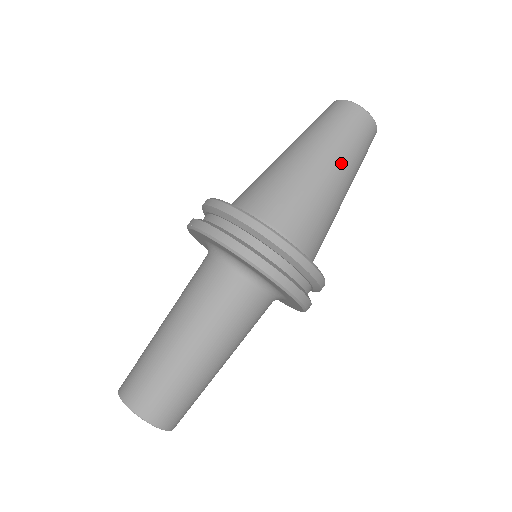
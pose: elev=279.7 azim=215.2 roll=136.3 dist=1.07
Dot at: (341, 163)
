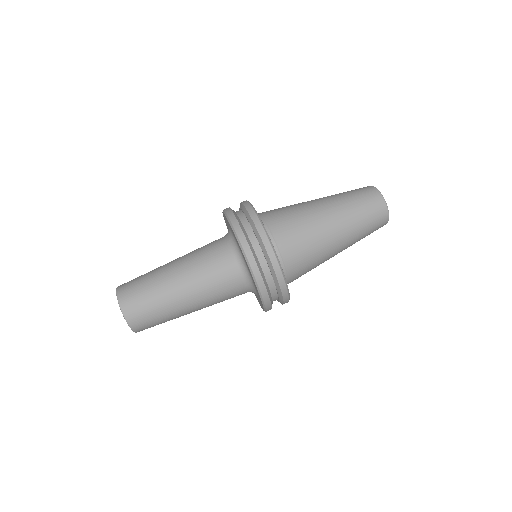
Dot at: (340, 212)
